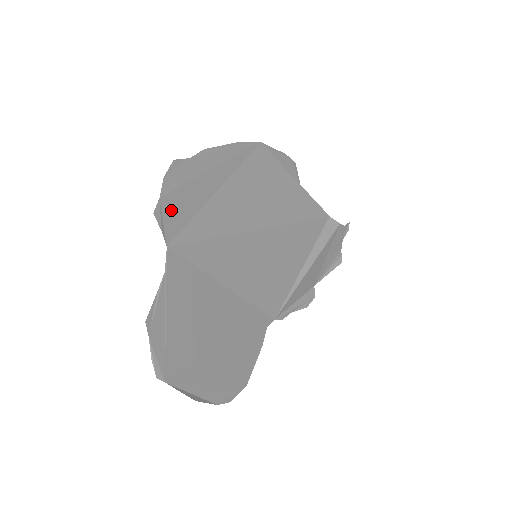
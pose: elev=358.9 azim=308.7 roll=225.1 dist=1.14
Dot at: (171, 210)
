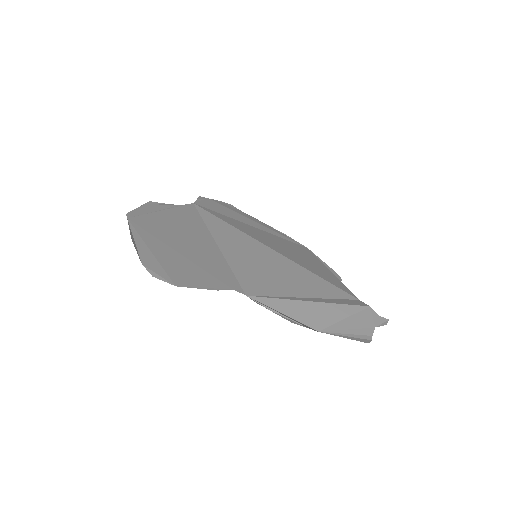
Dot at: (211, 204)
